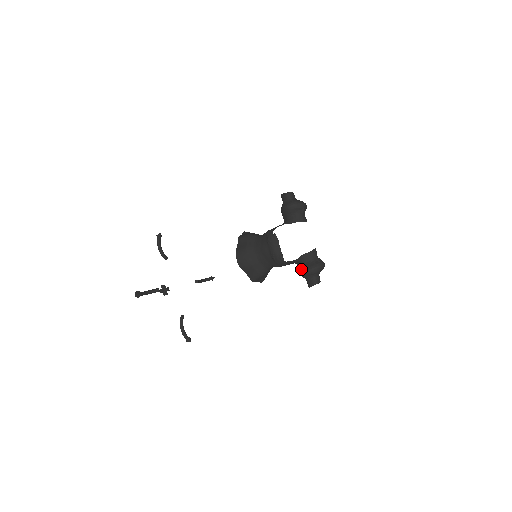
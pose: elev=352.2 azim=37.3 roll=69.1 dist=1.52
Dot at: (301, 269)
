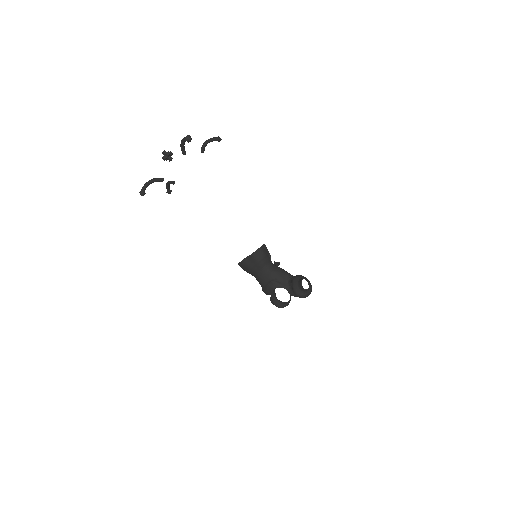
Dot at: (274, 298)
